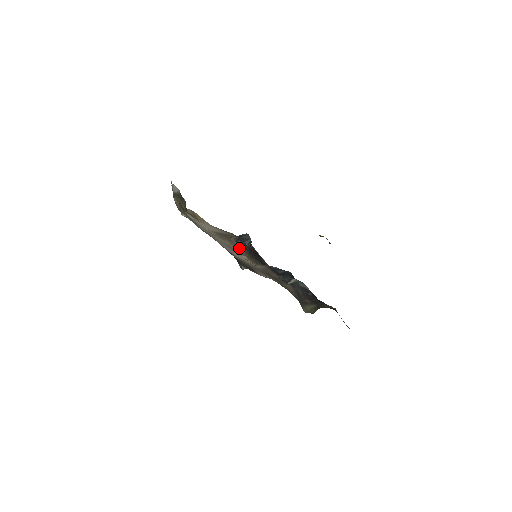
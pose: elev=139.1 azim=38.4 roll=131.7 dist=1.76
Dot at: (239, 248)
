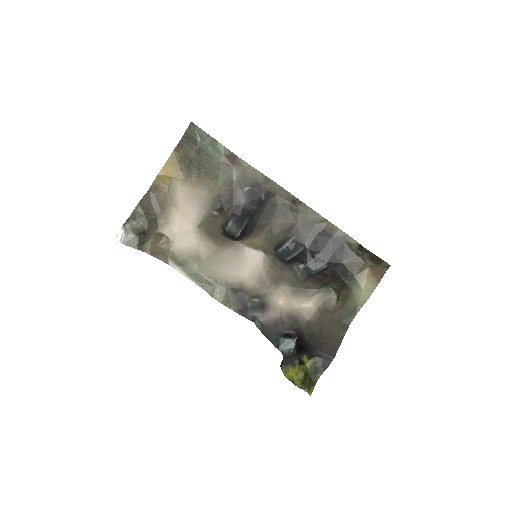
Dot at: (235, 240)
